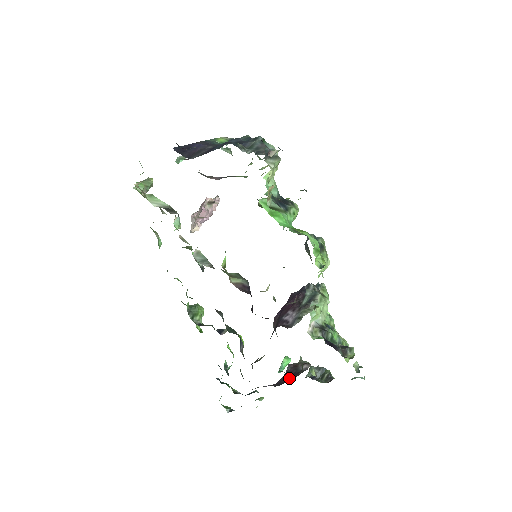
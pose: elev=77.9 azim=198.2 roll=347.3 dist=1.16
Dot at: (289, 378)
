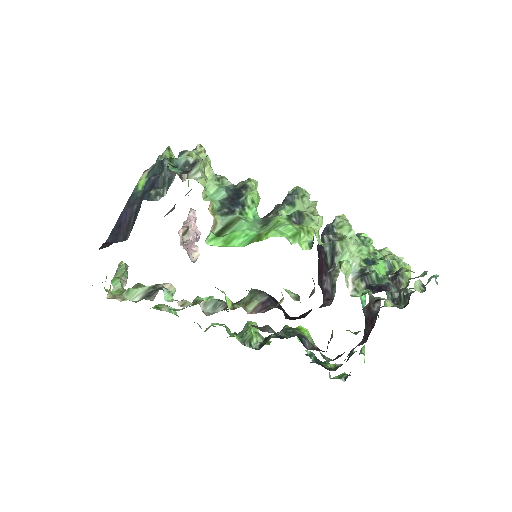
Dot at: (370, 327)
